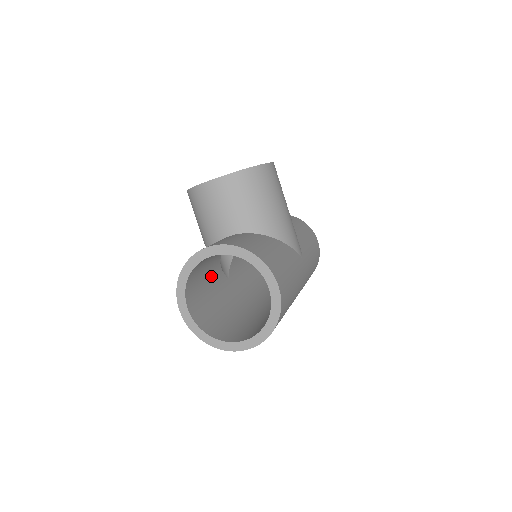
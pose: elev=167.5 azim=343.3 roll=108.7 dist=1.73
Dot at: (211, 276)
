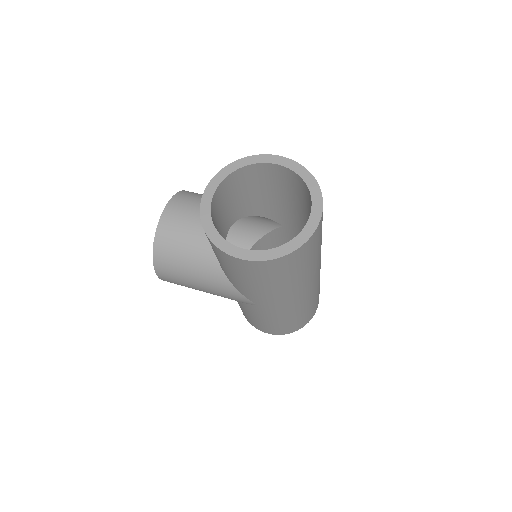
Dot at: occluded
